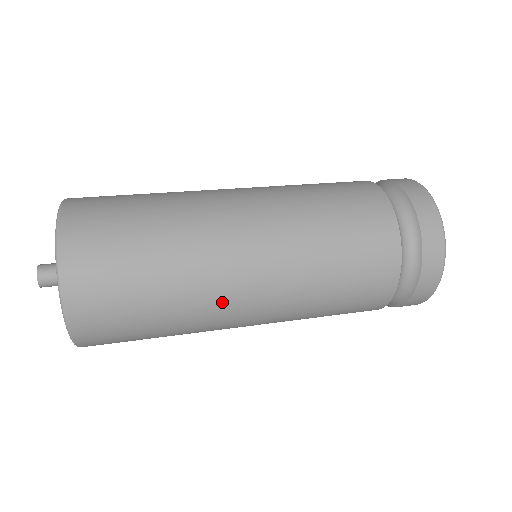
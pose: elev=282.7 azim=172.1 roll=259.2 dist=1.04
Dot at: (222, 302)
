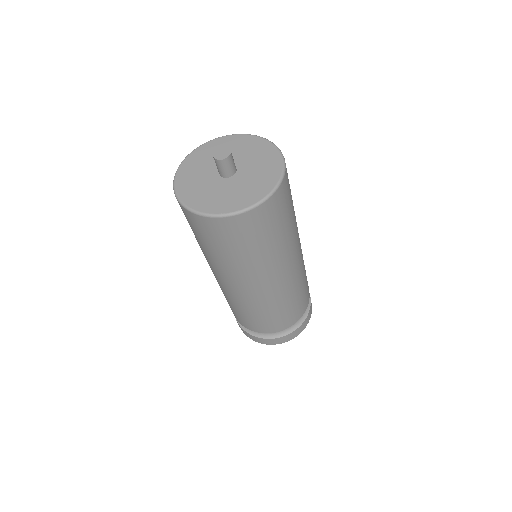
Dot at: occluded
